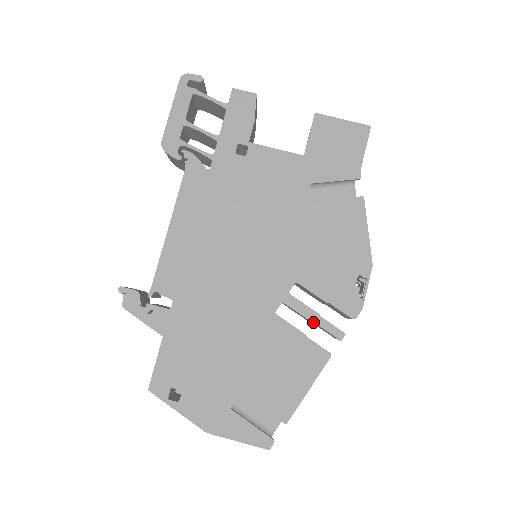
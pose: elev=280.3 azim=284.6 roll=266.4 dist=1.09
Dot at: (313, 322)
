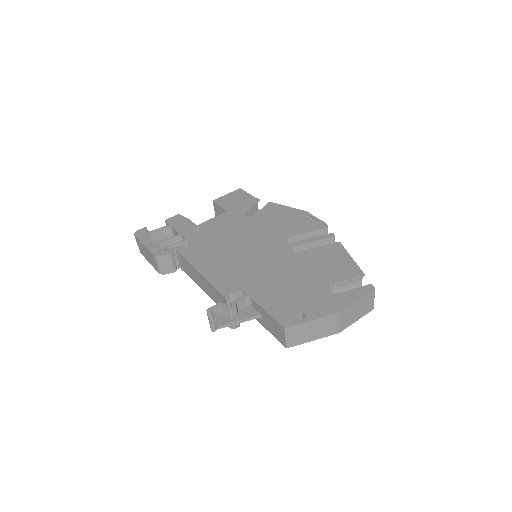
Dot at: (314, 241)
